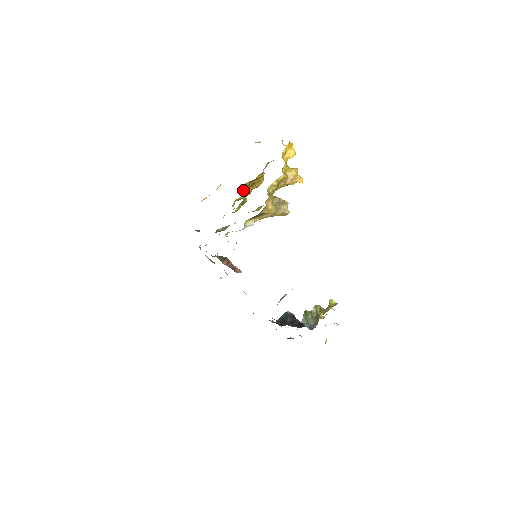
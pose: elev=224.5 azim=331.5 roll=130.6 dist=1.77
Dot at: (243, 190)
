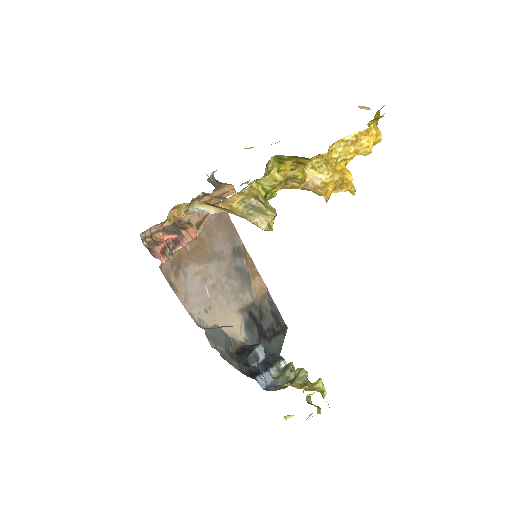
Dot at: (282, 163)
